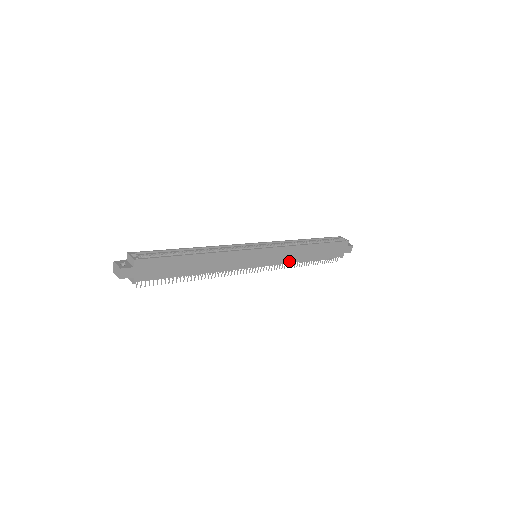
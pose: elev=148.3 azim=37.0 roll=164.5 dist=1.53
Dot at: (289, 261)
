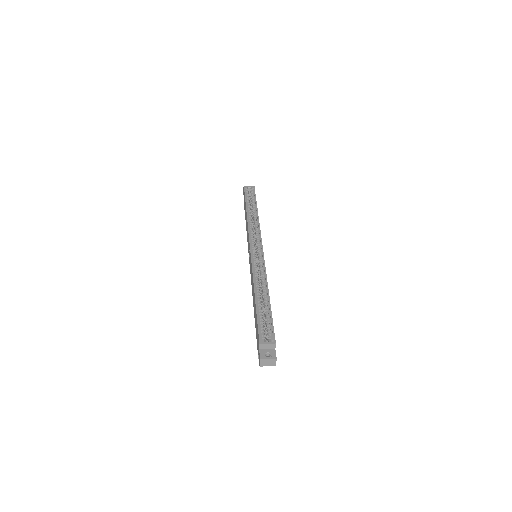
Dot at: occluded
